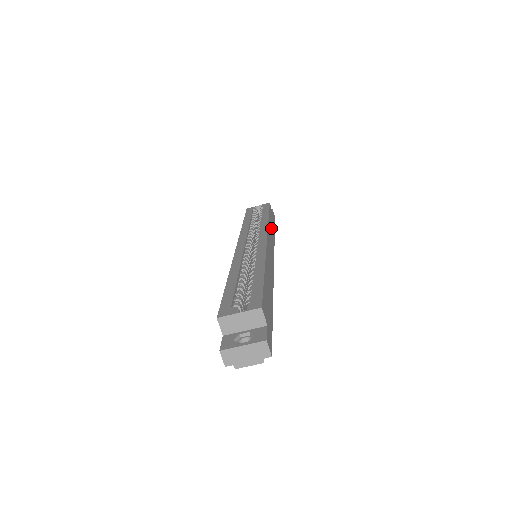
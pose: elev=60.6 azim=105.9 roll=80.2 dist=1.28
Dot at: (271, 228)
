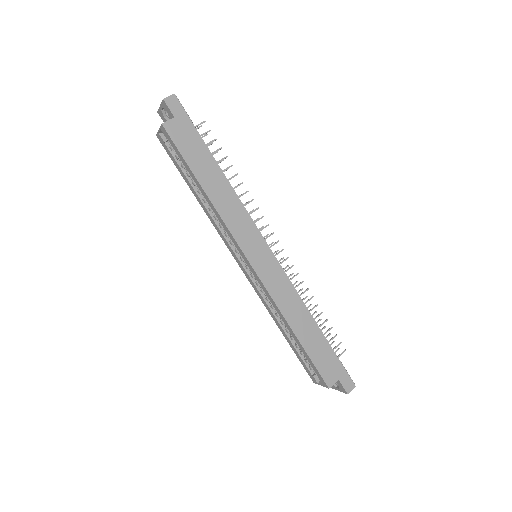
Dot at: (218, 192)
